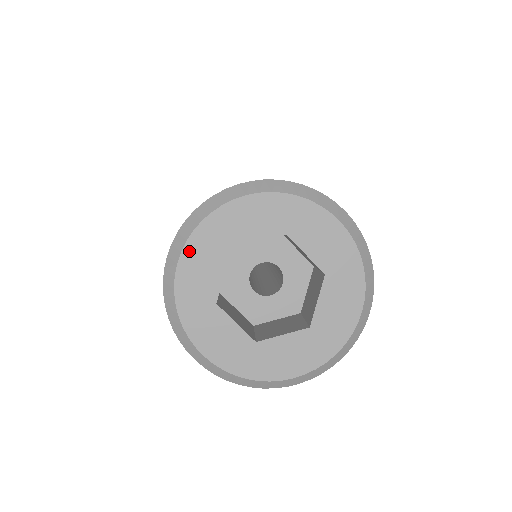
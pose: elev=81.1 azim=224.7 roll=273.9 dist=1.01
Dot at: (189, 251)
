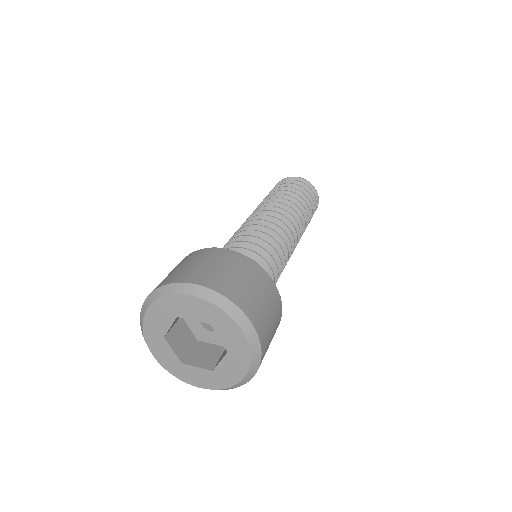
Dot at: (154, 307)
